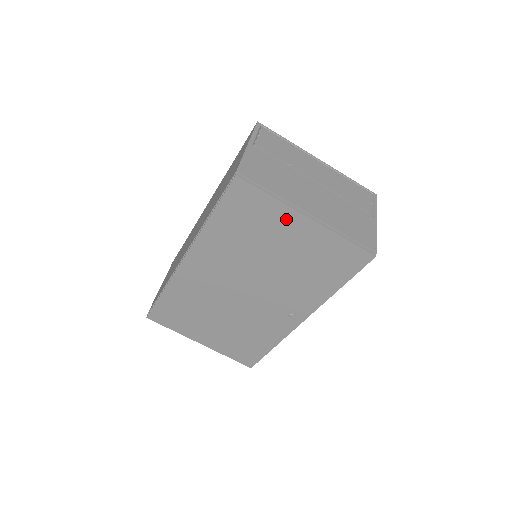
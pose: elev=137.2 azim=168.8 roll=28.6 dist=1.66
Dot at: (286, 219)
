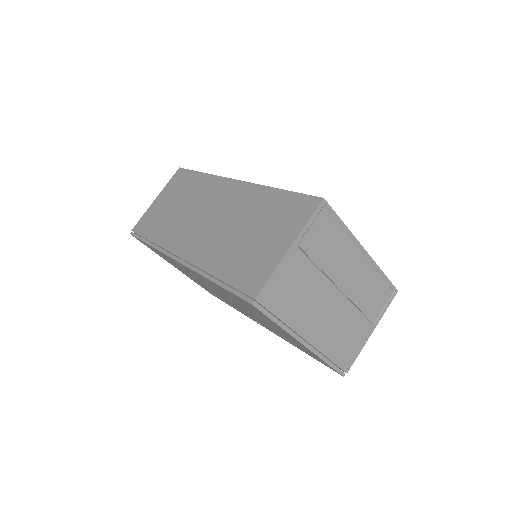
Dot at: (283, 331)
